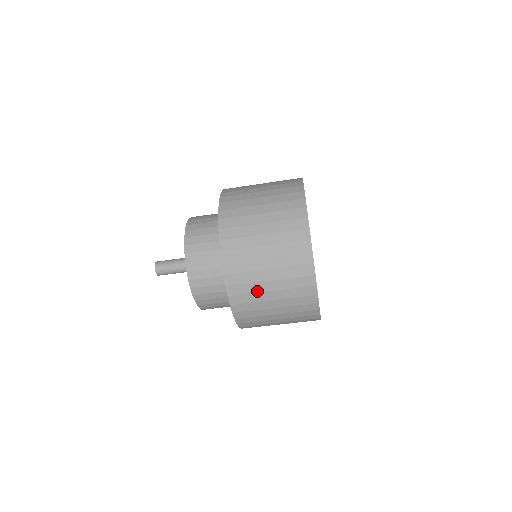
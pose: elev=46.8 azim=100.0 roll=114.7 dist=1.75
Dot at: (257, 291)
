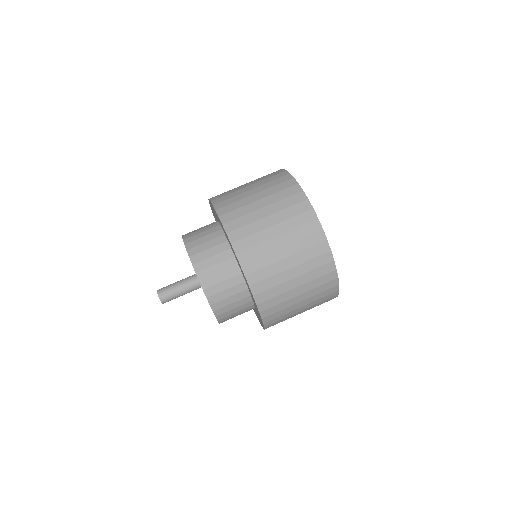
Dot at: (245, 204)
